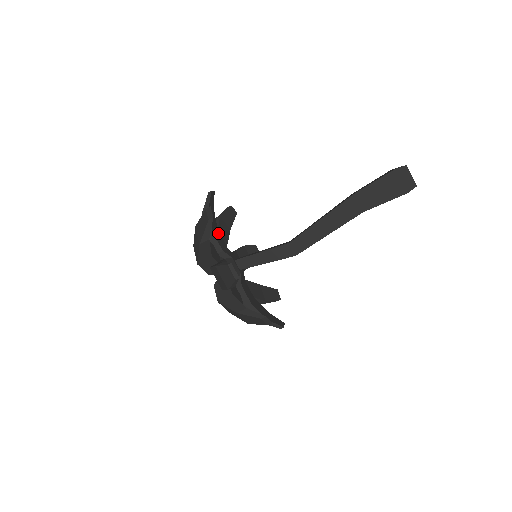
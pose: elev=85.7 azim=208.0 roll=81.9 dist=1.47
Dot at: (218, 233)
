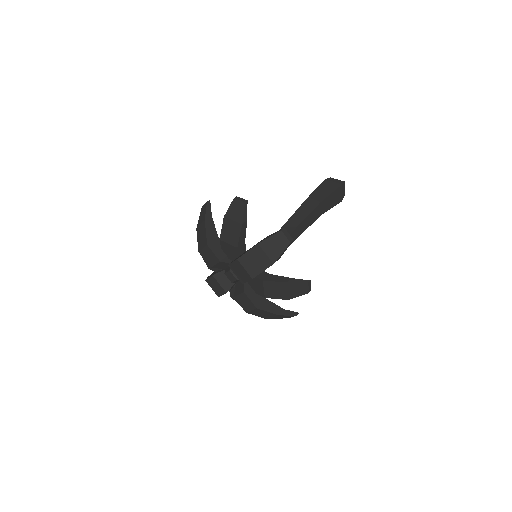
Dot at: occluded
